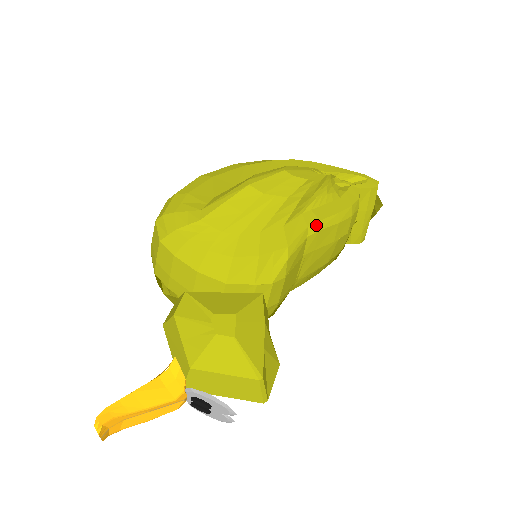
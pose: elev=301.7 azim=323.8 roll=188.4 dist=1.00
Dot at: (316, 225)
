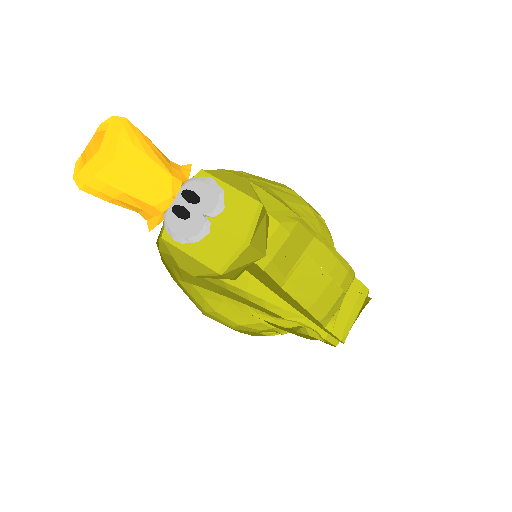
Dot at: (323, 239)
